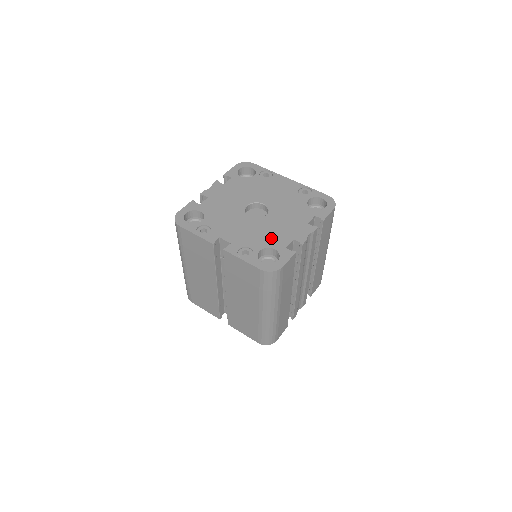
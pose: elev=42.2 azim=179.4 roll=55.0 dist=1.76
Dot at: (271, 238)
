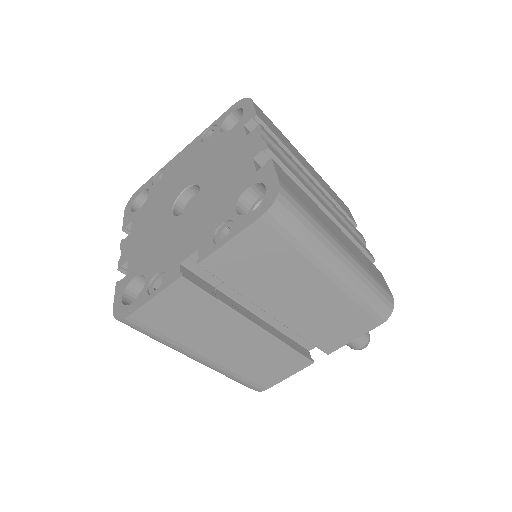
Dot at: (230, 189)
